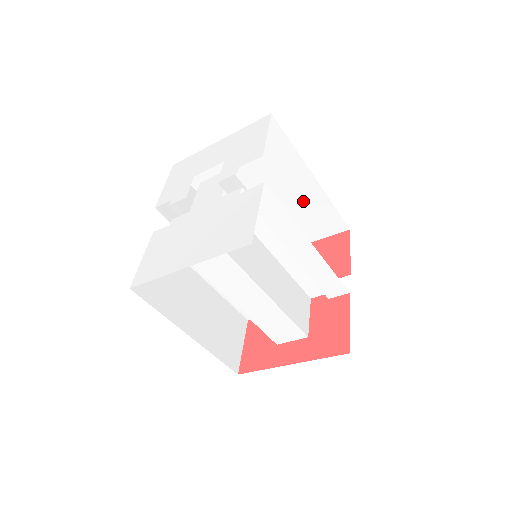
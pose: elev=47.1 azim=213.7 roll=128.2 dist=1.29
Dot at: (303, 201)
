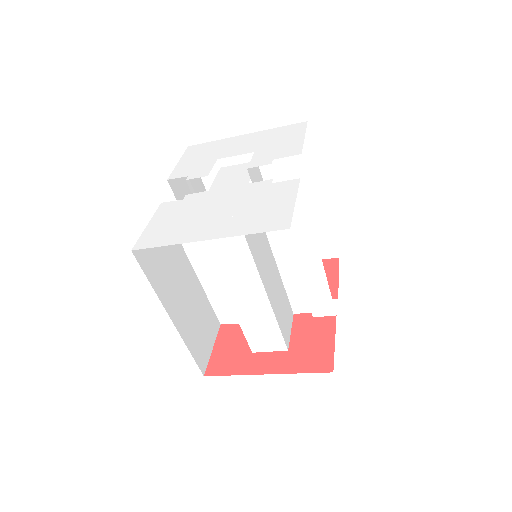
Dot at: occluded
